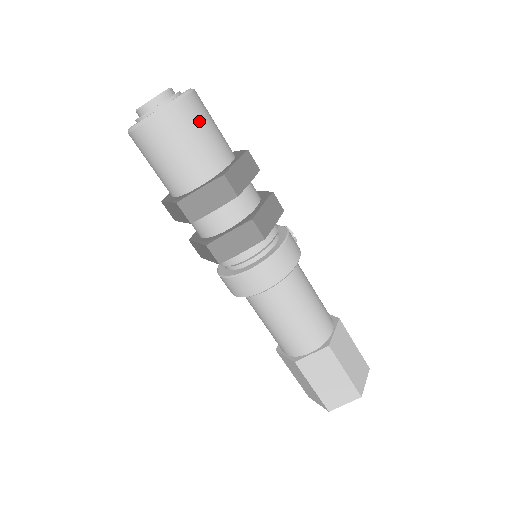
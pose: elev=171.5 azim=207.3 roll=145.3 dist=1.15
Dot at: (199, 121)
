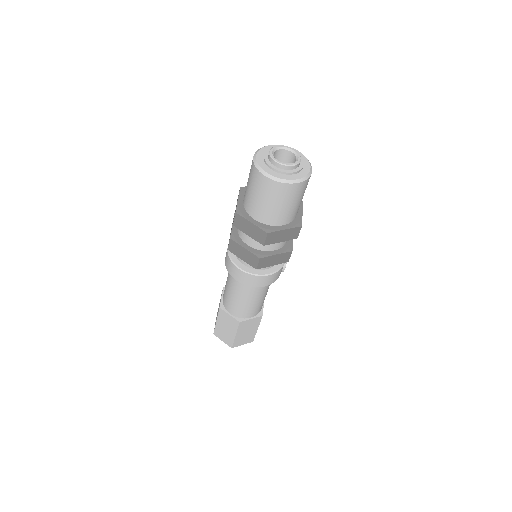
Dot at: (288, 198)
